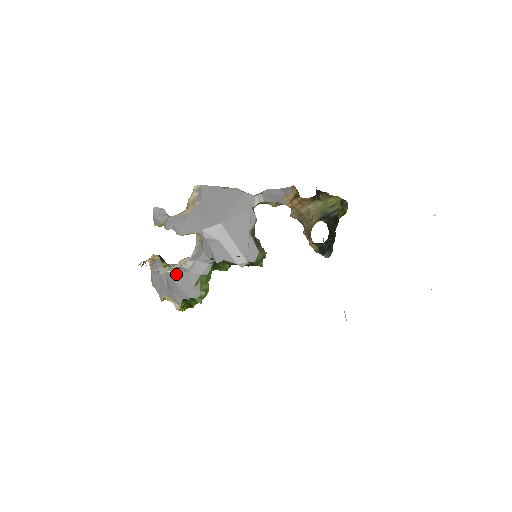
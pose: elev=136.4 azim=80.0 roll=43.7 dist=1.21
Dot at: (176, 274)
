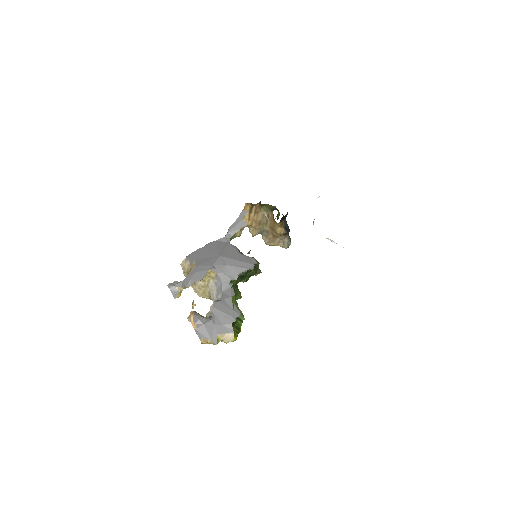
Dot at: (217, 305)
